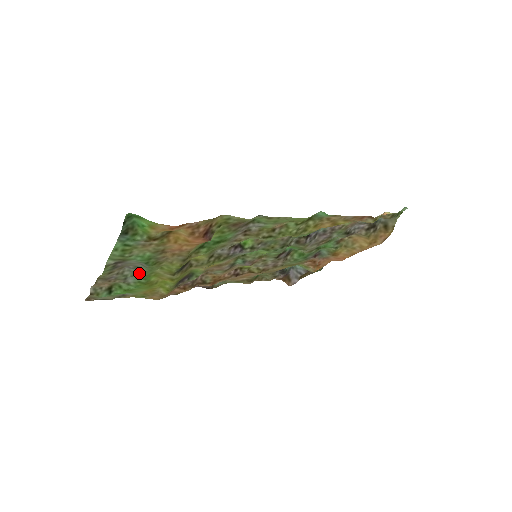
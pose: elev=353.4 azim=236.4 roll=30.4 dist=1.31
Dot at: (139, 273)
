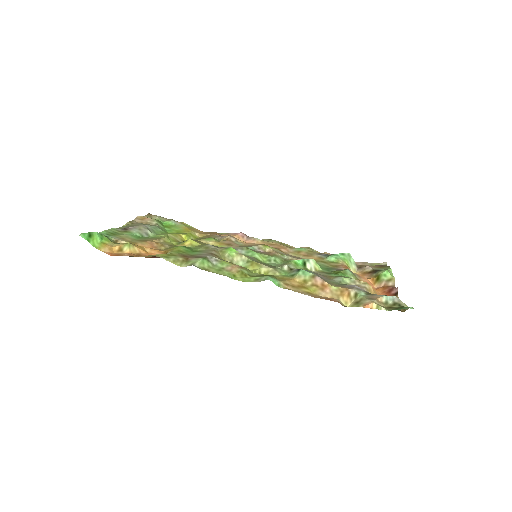
Dot at: (156, 230)
